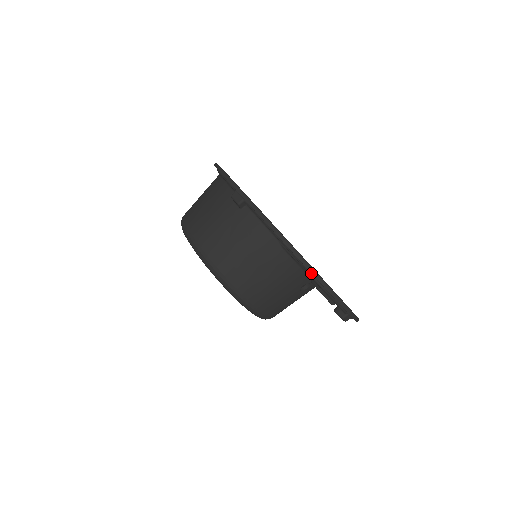
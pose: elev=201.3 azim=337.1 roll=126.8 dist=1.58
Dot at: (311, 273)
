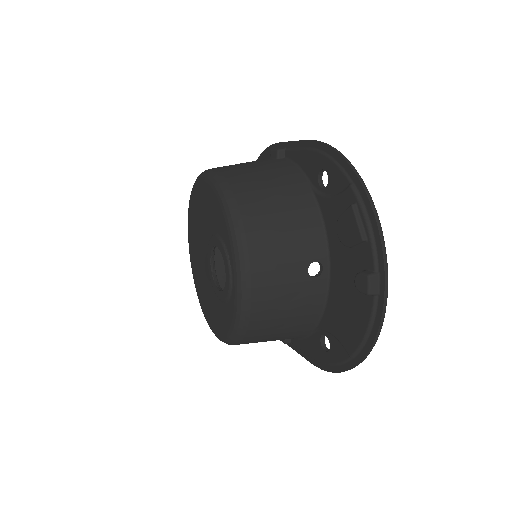
Dot at: (350, 178)
